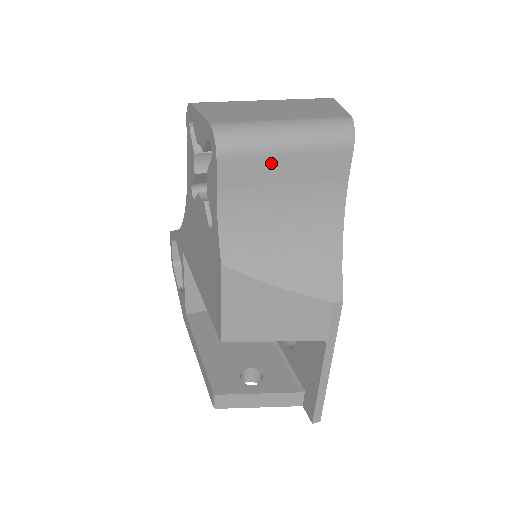
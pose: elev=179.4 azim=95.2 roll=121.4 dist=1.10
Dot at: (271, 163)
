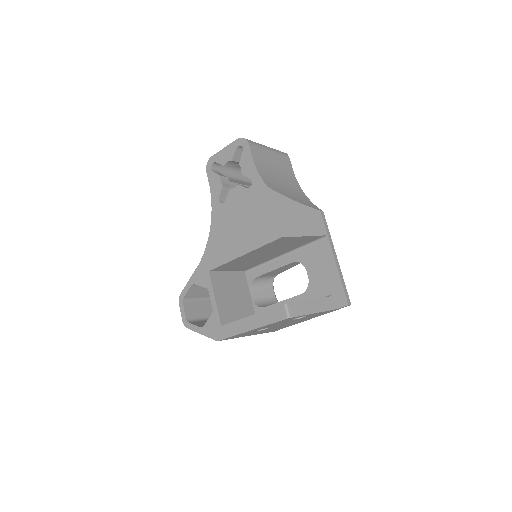
Dot at: (266, 153)
